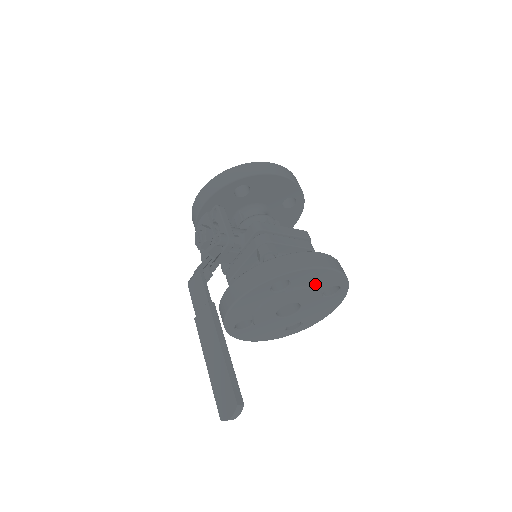
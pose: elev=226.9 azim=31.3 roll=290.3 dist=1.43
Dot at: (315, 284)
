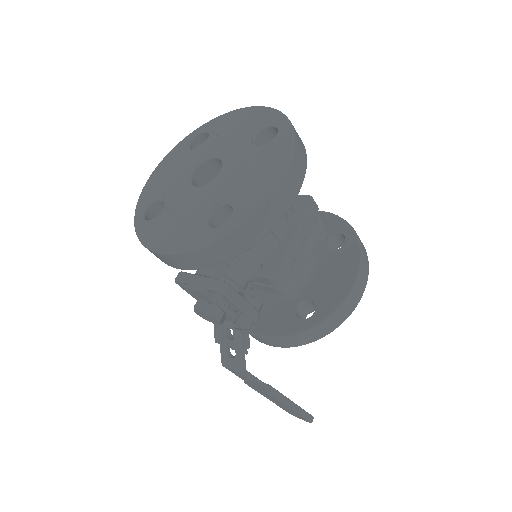
Dot at: occluded
